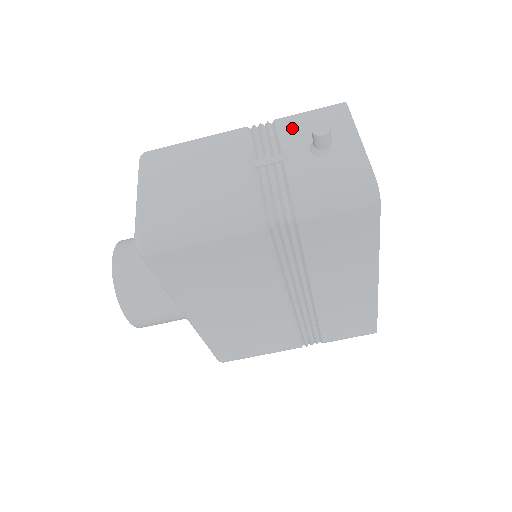
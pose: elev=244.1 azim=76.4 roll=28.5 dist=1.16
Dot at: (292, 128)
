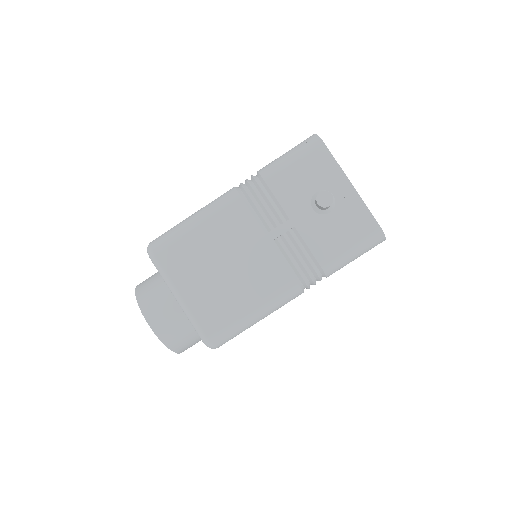
Dot at: (285, 185)
